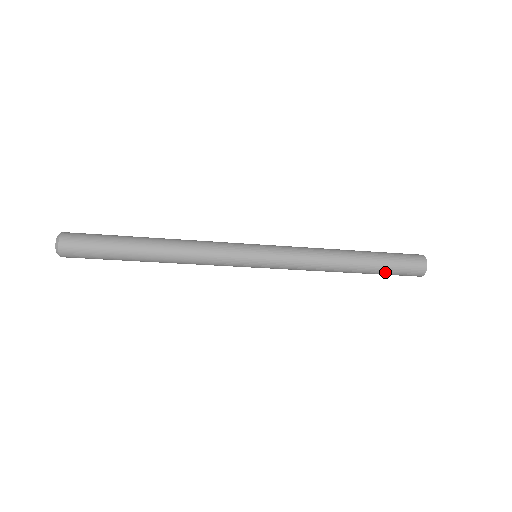
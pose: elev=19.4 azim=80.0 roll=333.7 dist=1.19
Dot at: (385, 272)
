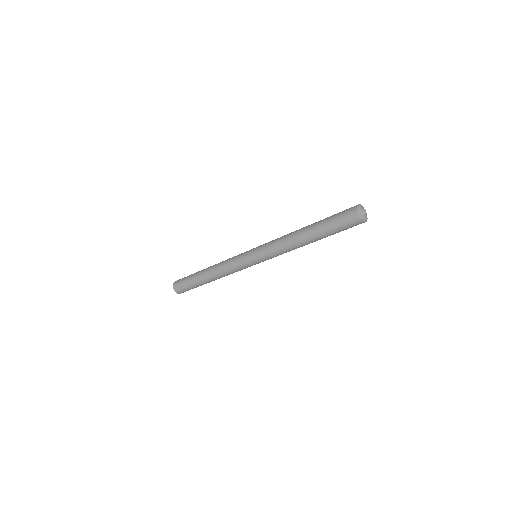
Dot at: (334, 233)
